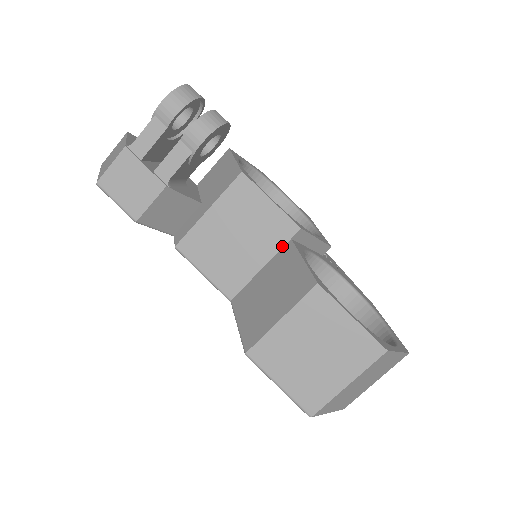
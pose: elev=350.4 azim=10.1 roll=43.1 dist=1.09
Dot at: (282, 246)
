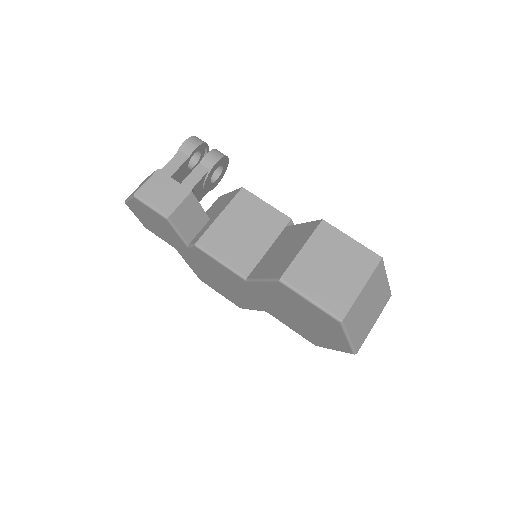
Dot at: (280, 232)
